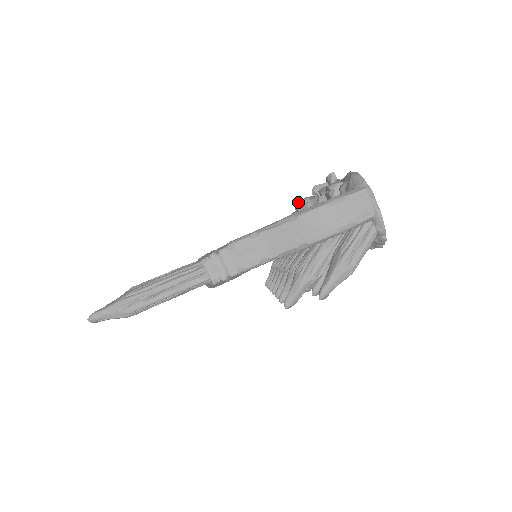
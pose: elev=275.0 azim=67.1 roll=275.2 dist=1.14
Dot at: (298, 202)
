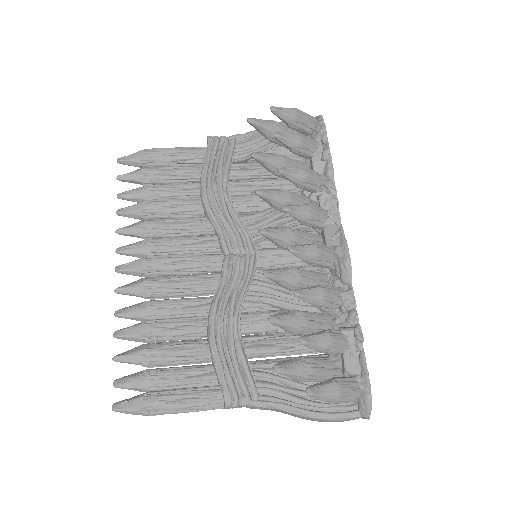
Dot at: occluded
